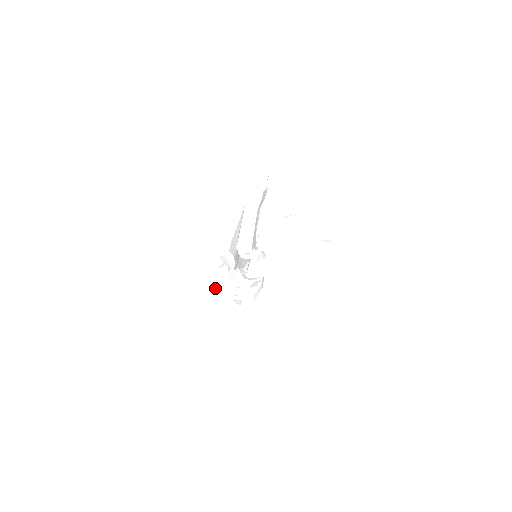
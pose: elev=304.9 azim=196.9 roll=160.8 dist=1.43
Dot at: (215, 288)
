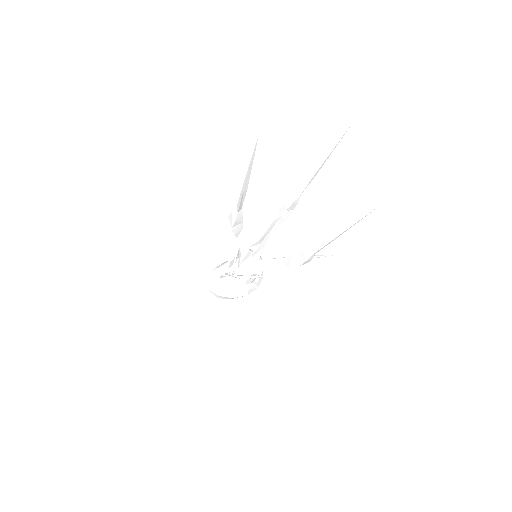
Dot at: (214, 269)
